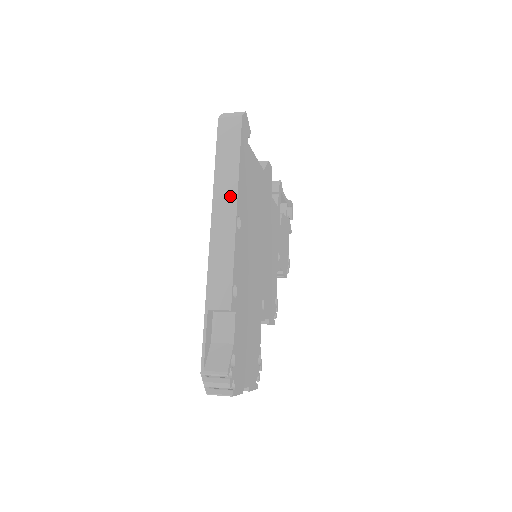
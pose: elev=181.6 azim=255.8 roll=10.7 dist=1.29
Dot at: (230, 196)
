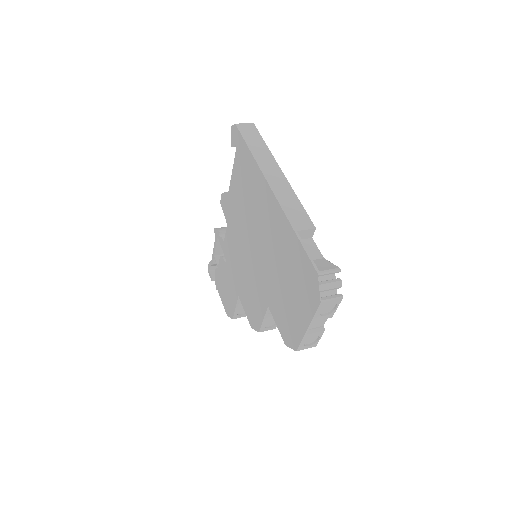
Dot at: (272, 163)
